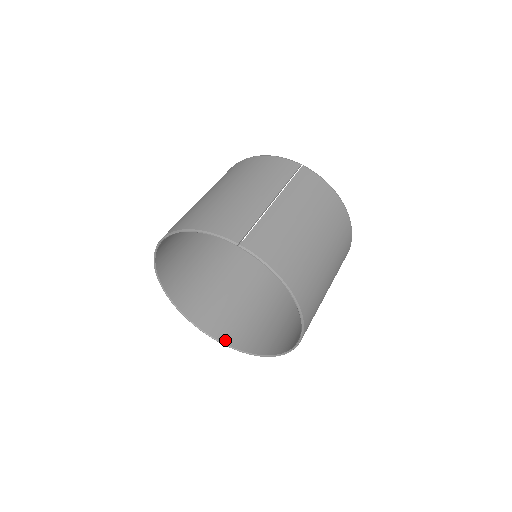
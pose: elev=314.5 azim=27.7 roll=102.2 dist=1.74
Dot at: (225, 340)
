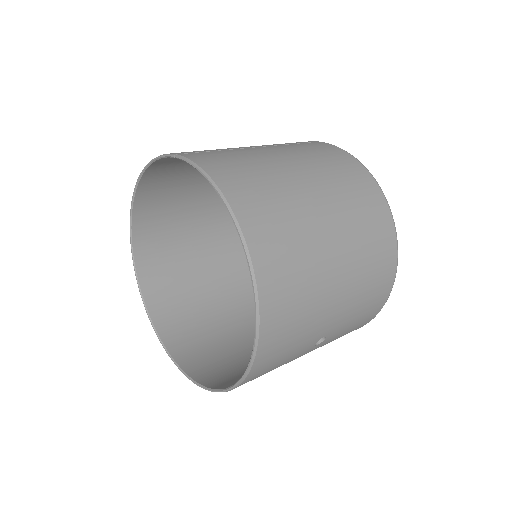
Dot at: (200, 379)
